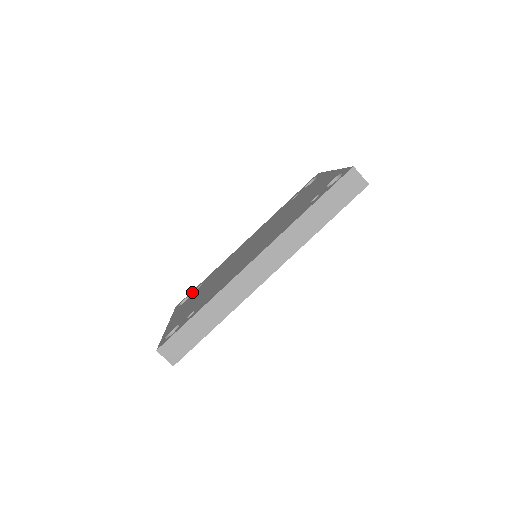
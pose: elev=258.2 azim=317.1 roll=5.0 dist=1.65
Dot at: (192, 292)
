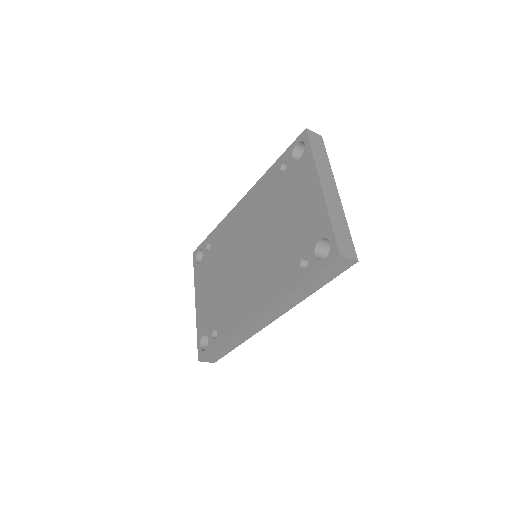
Dot at: (204, 248)
